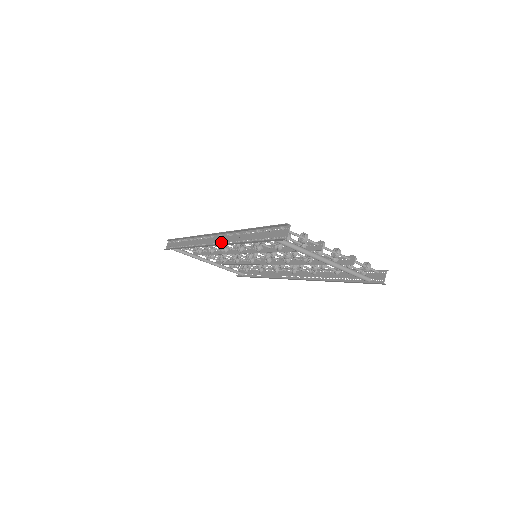
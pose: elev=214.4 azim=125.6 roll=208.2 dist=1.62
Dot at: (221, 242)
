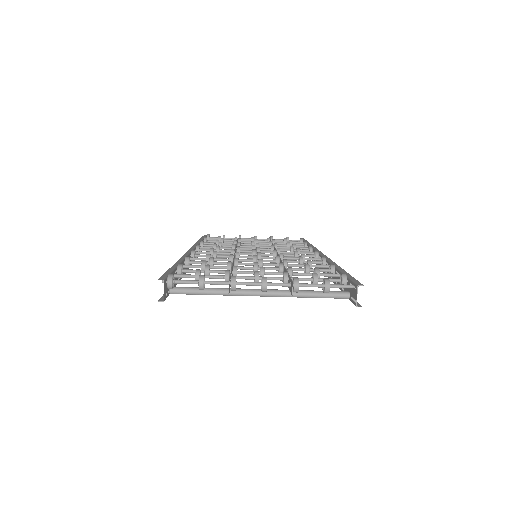
Dot at: occluded
